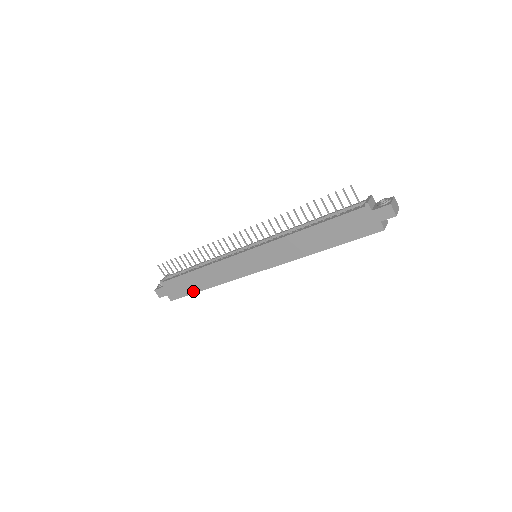
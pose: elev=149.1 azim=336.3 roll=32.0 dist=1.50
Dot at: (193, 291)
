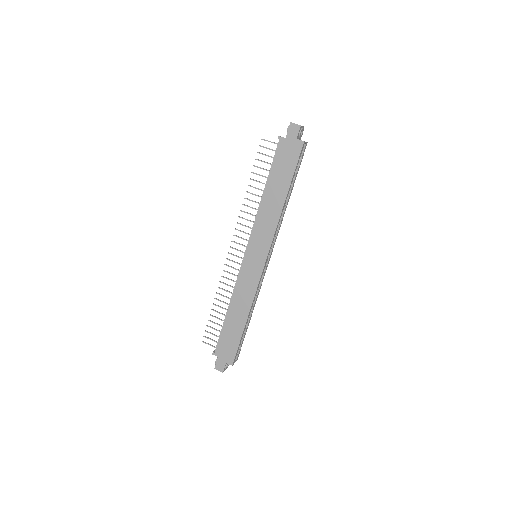
Dot at: (239, 335)
